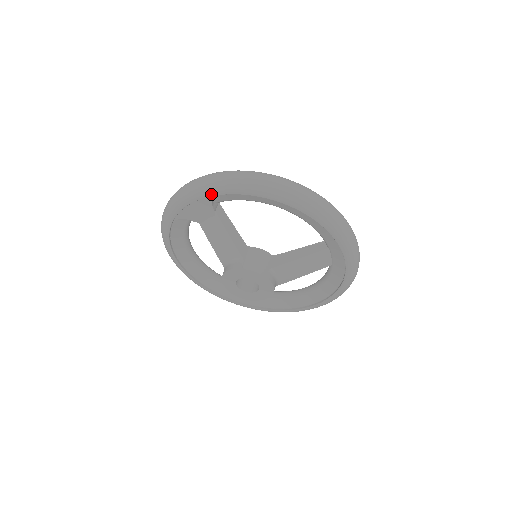
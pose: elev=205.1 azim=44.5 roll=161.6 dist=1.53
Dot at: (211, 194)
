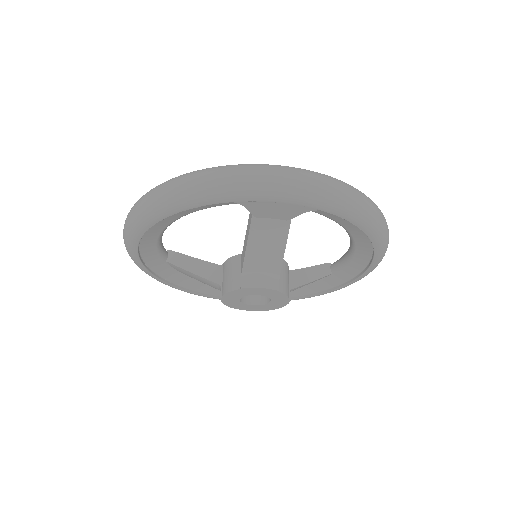
Dot at: (326, 209)
